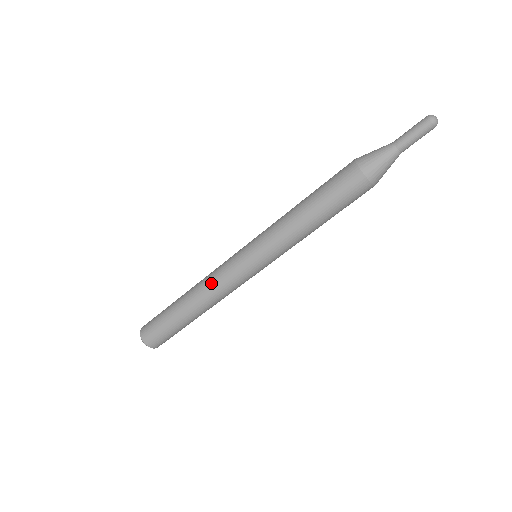
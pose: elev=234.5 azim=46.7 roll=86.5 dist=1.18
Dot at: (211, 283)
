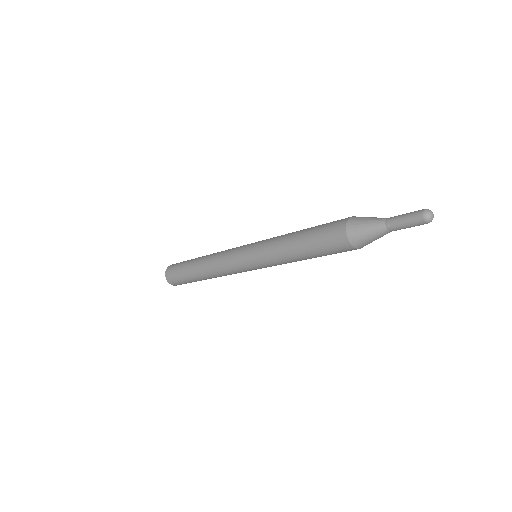
Dot at: (218, 267)
